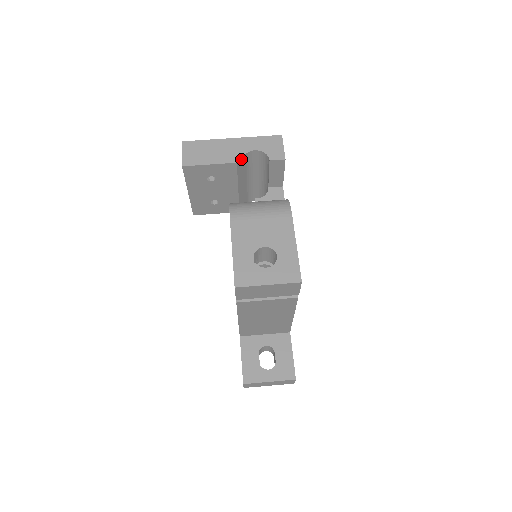
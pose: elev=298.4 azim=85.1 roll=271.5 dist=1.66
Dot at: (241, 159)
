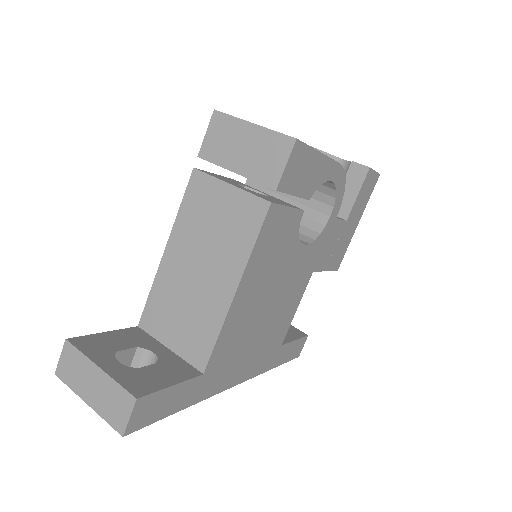
Dot at: occluded
